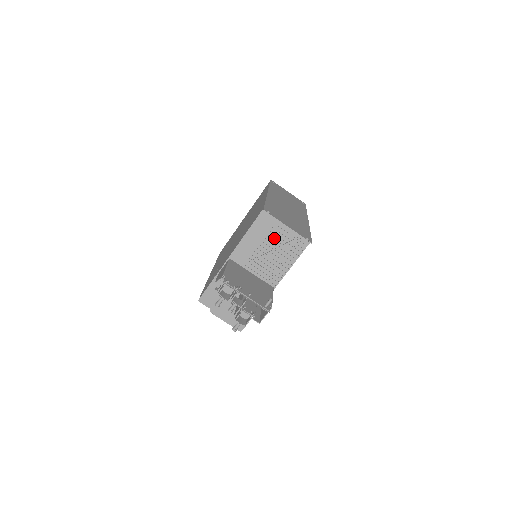
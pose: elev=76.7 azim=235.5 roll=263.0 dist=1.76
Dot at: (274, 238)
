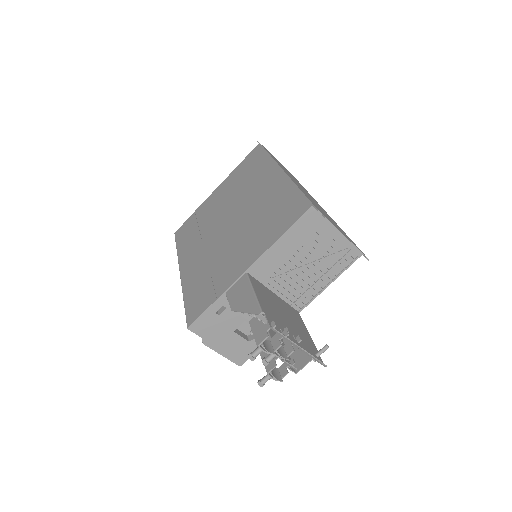
Dot at: (315, 247)
